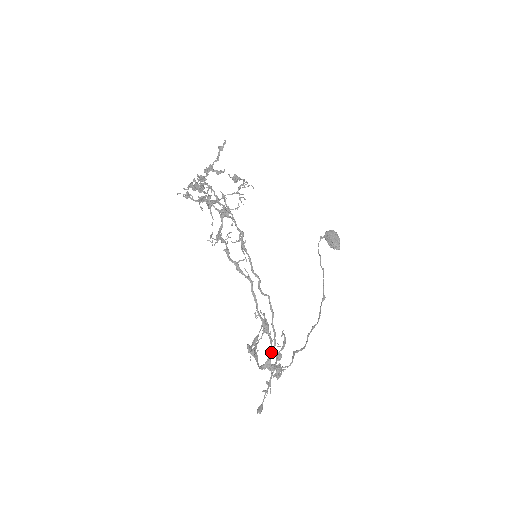
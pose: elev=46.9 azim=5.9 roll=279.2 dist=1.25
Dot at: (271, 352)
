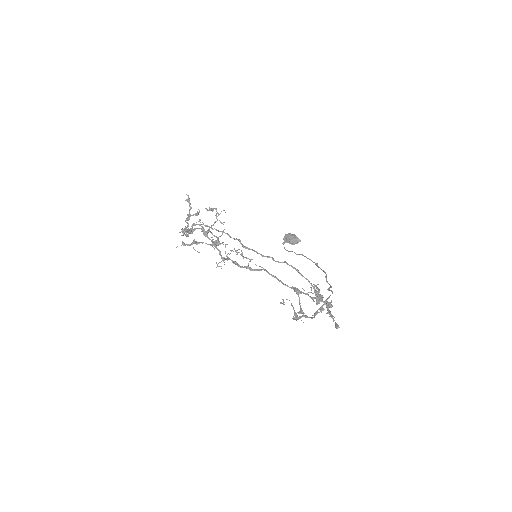
Dot at: (315, 291)
